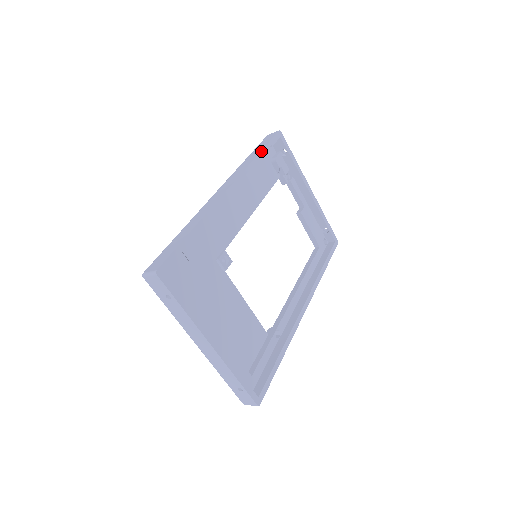
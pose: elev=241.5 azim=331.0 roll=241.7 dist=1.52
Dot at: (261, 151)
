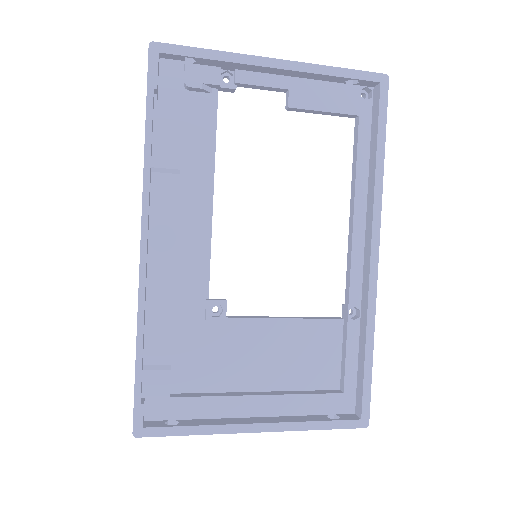
Dot at: (145, 126)
